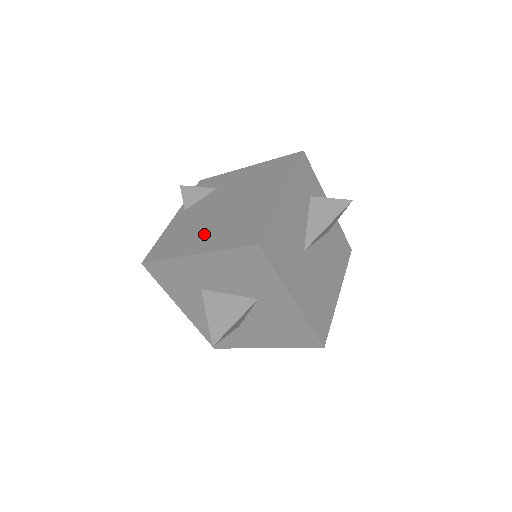
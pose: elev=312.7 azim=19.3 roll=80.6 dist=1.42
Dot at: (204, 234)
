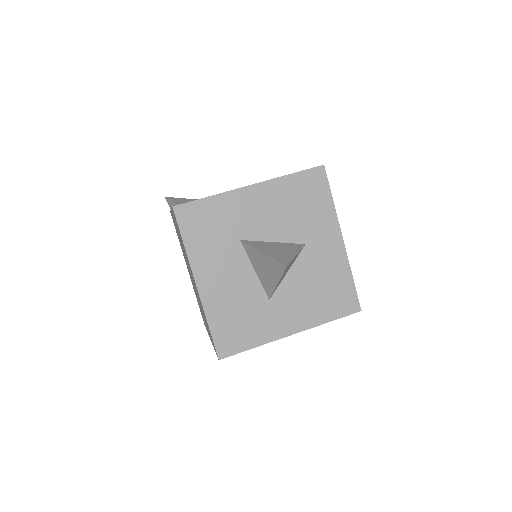
Dot at: occluded
